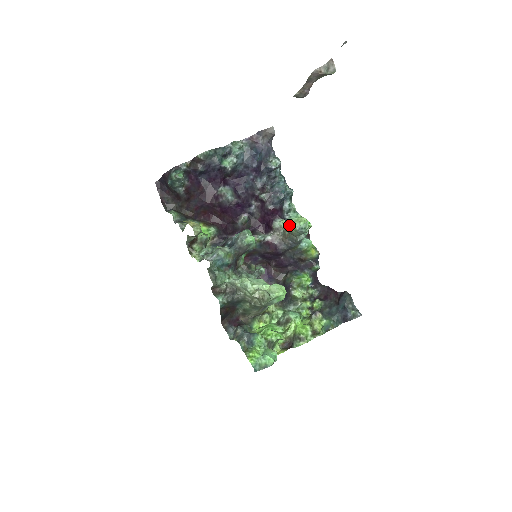
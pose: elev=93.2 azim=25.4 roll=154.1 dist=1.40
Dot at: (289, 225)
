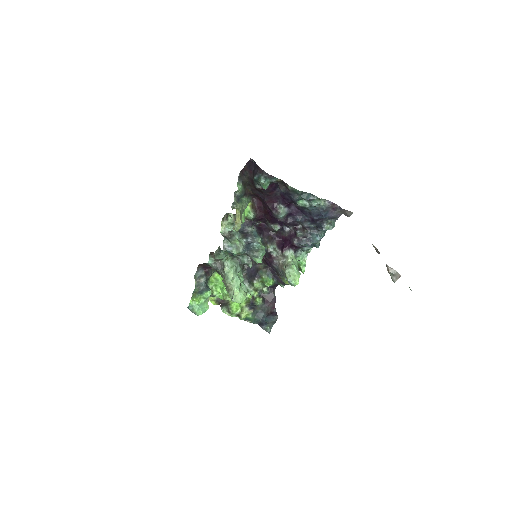
Dot at: (288, 272)
